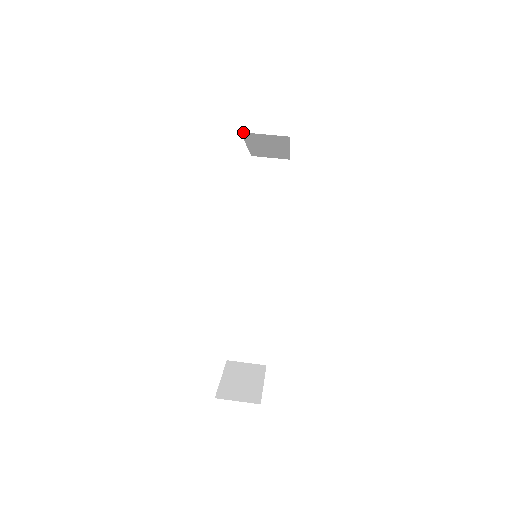
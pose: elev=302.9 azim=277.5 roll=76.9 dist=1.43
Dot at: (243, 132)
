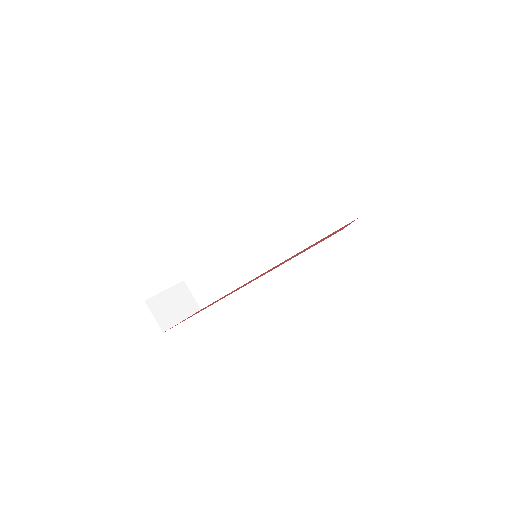
Dot at: occluded
